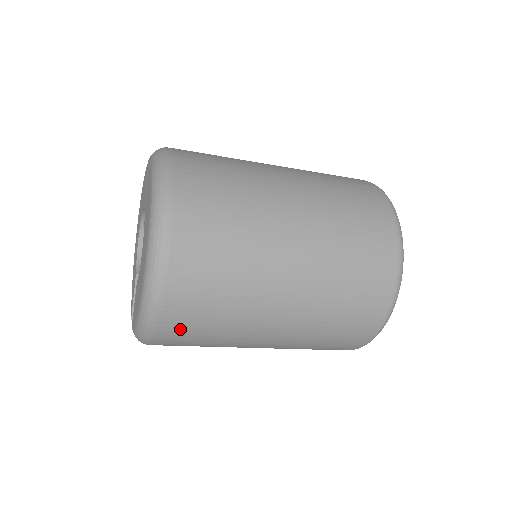
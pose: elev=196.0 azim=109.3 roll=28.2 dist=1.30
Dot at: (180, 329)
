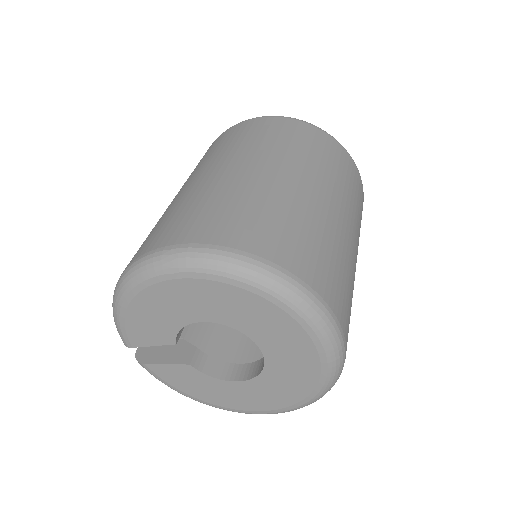
Dot at: occluded
